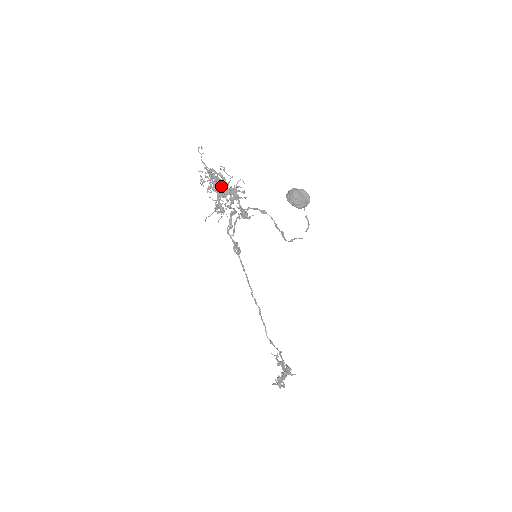
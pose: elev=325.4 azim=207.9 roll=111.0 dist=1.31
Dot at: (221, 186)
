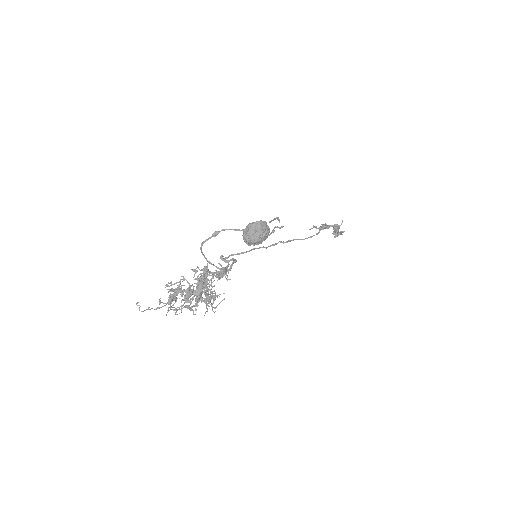
Dot at: (191, 295)
